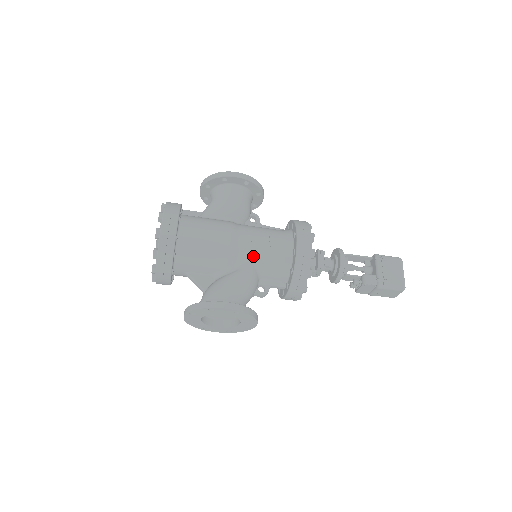
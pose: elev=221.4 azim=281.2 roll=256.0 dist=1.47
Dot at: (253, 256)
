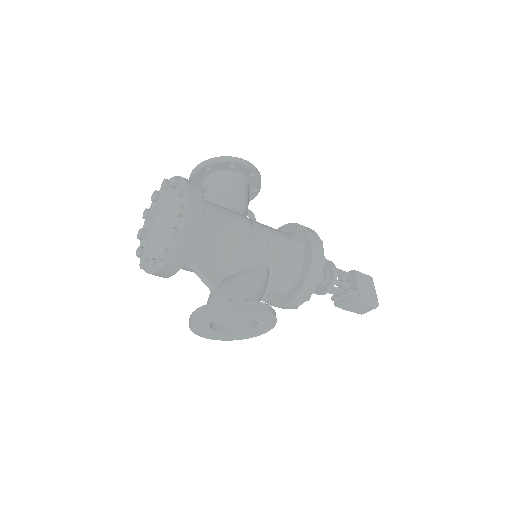
Dot at: (268, 254)
